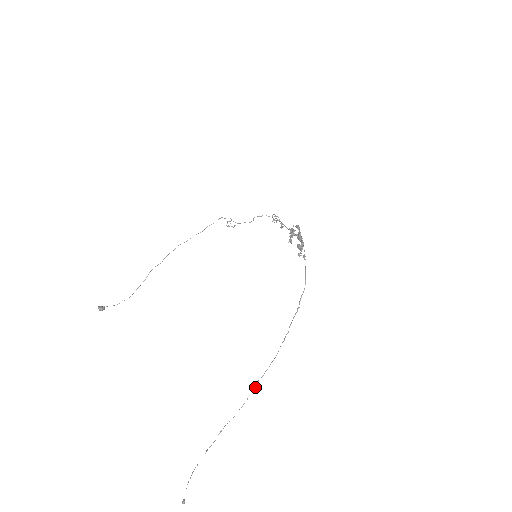
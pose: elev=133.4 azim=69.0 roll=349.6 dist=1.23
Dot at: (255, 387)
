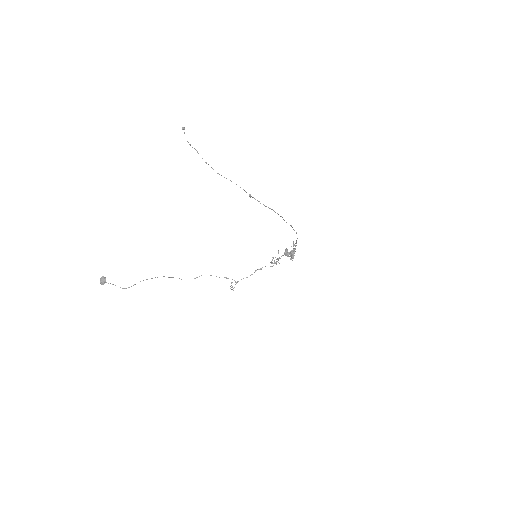
Dot at: (251, 196)
